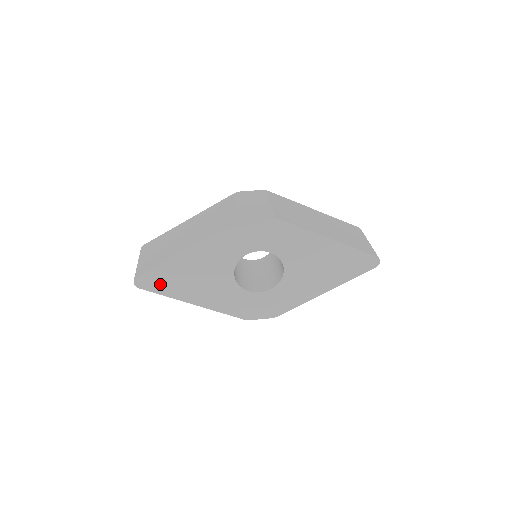
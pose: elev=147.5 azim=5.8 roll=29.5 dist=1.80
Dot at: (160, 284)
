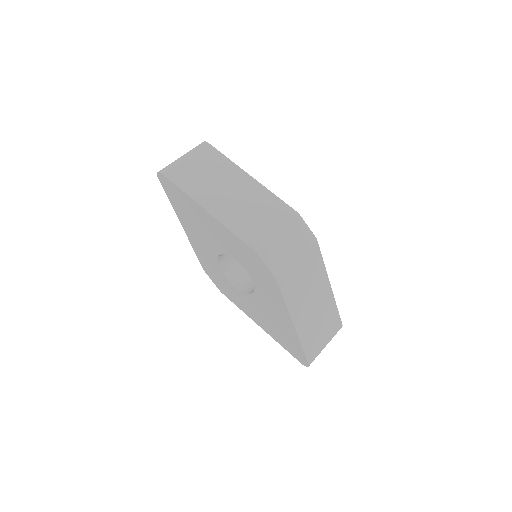
Dot at: (173, 195)
